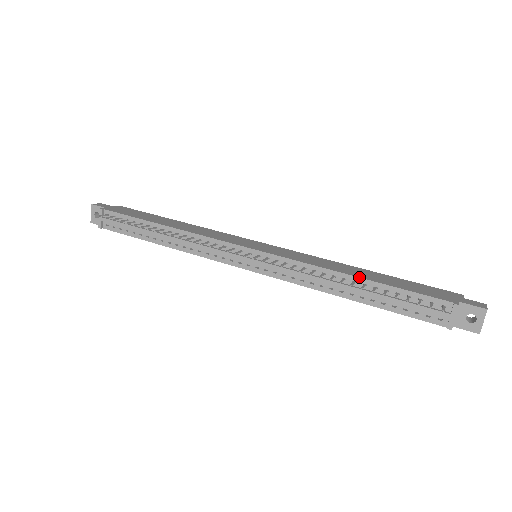
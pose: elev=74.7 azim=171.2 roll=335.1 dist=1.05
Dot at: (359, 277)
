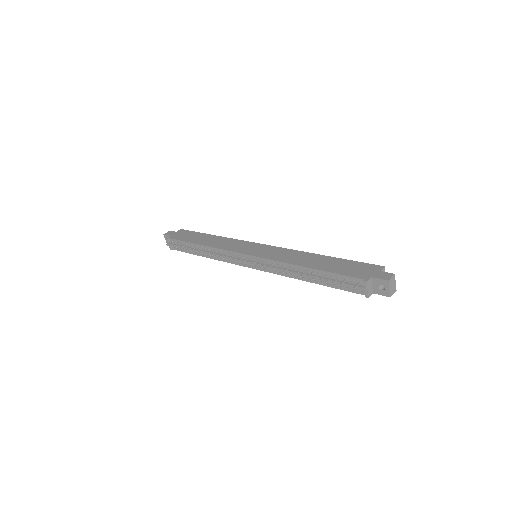
Dot at: (308, 267)
